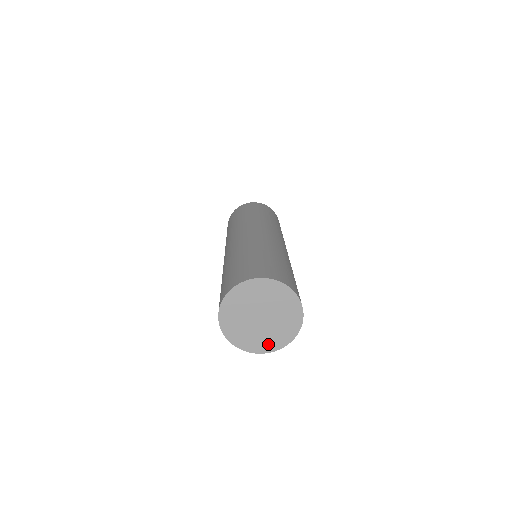
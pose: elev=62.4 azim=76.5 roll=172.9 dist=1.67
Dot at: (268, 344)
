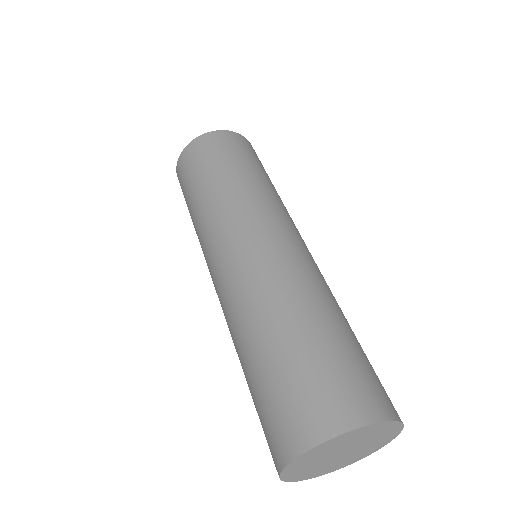
Dot at: (332, 468)
